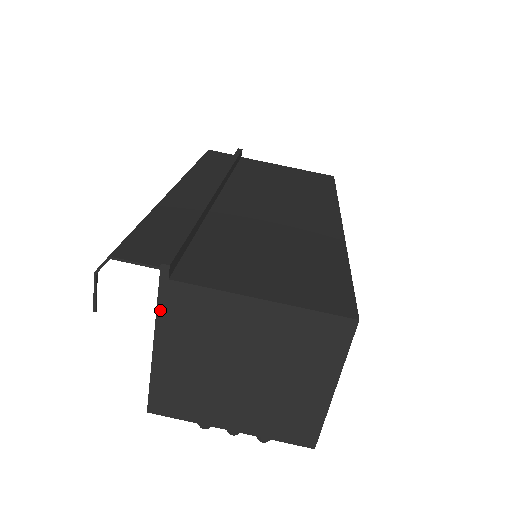
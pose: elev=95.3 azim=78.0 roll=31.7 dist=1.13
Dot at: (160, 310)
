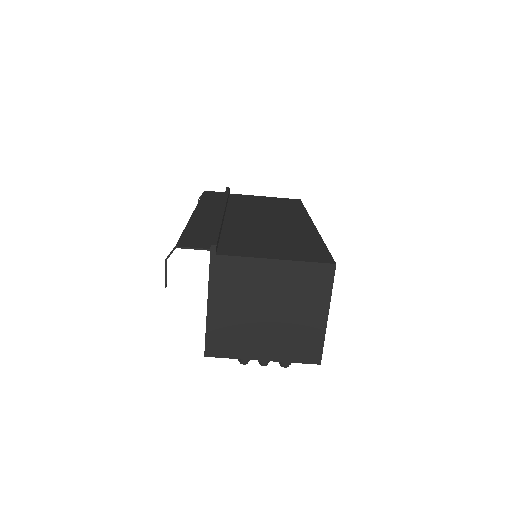
Dot at: (211, 277)
